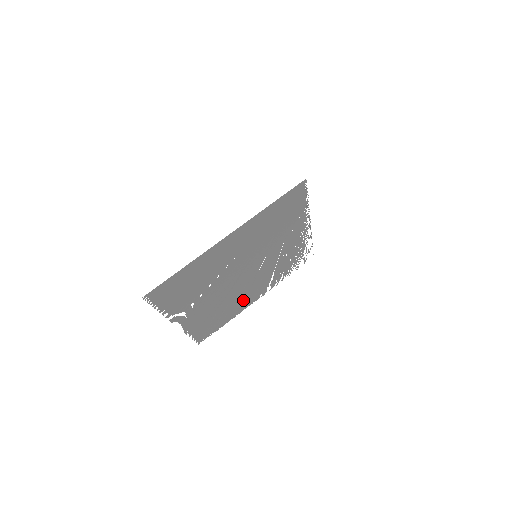
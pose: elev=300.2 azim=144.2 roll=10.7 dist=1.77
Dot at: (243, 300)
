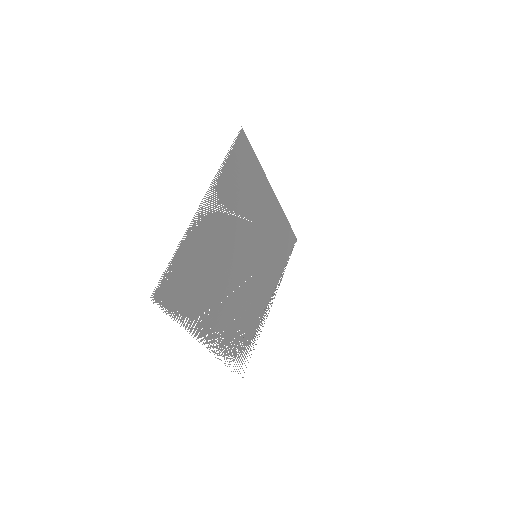
Dot at: occluded
